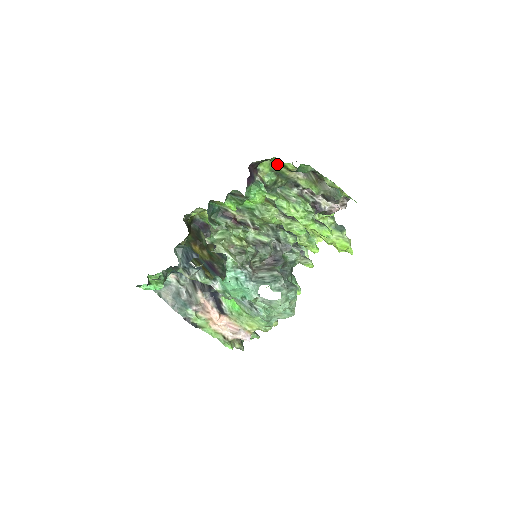
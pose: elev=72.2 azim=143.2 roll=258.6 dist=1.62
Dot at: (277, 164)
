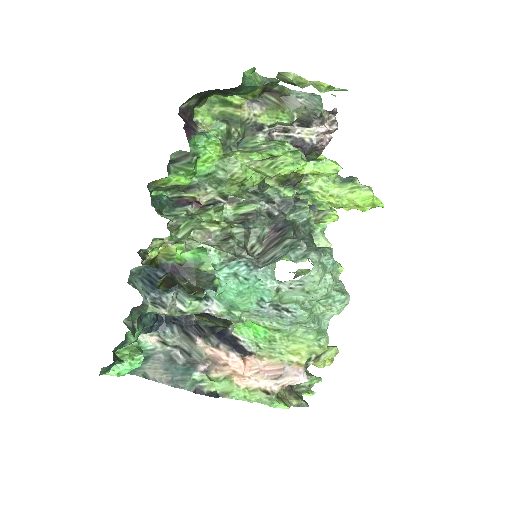
Dot at: (218, 106)
